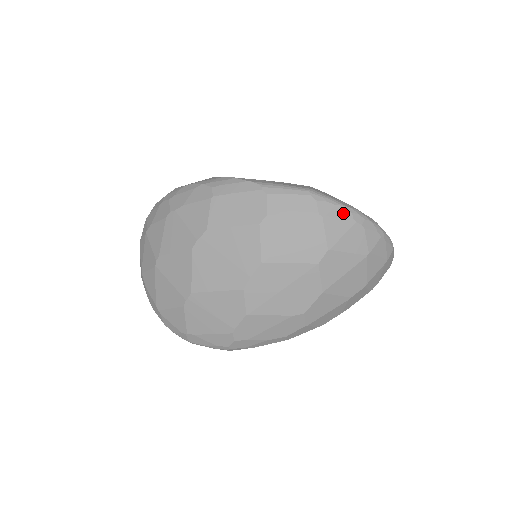
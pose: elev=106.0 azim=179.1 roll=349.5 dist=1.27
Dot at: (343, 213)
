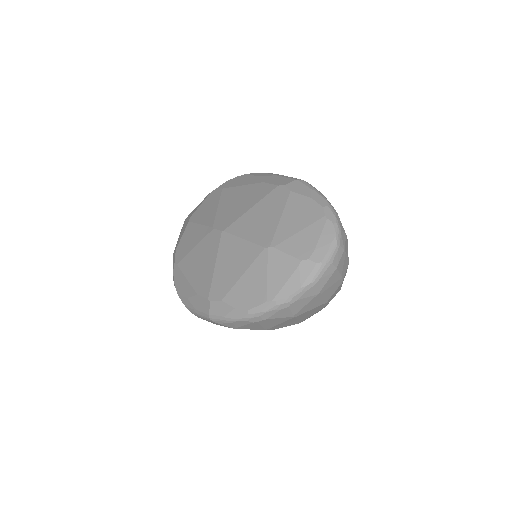
Dot at: (242, 323)
